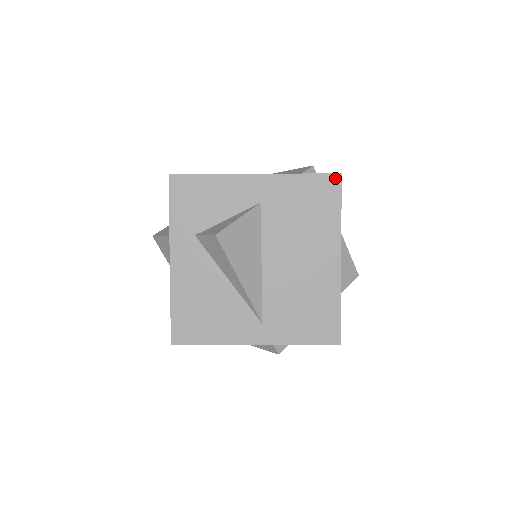
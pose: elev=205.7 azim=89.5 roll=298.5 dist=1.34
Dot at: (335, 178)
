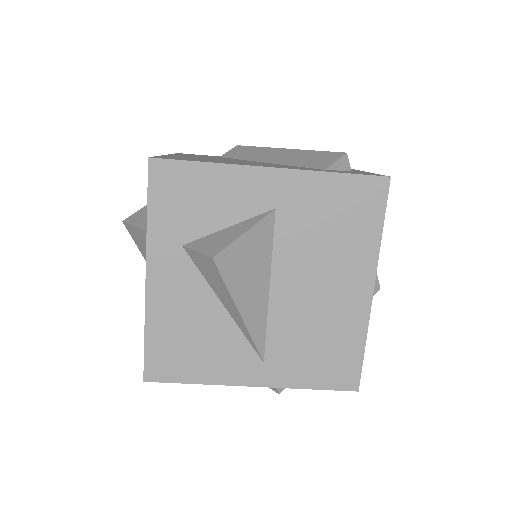
Dot at: (381, 182)
